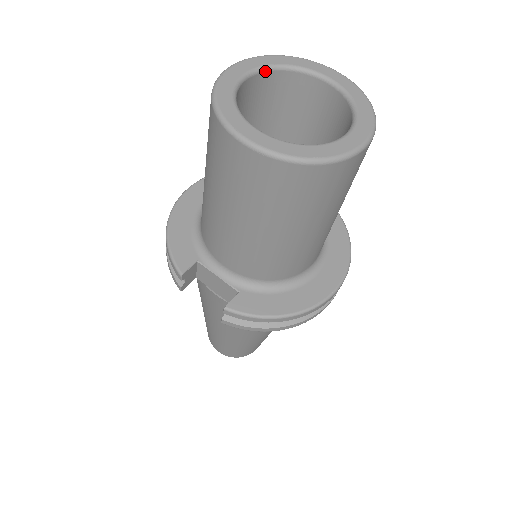
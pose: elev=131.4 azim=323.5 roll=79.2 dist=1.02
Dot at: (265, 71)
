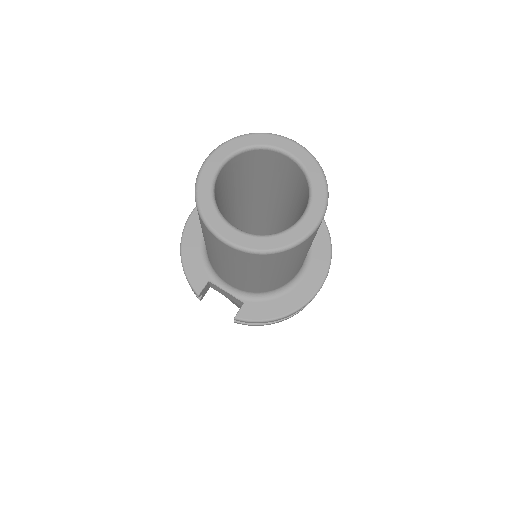
Dot at: (235, 156)
